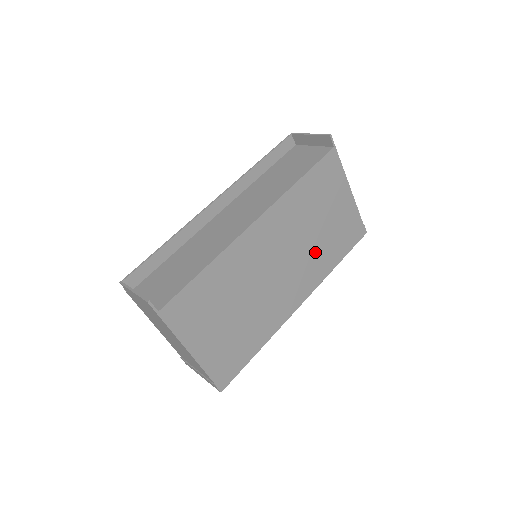
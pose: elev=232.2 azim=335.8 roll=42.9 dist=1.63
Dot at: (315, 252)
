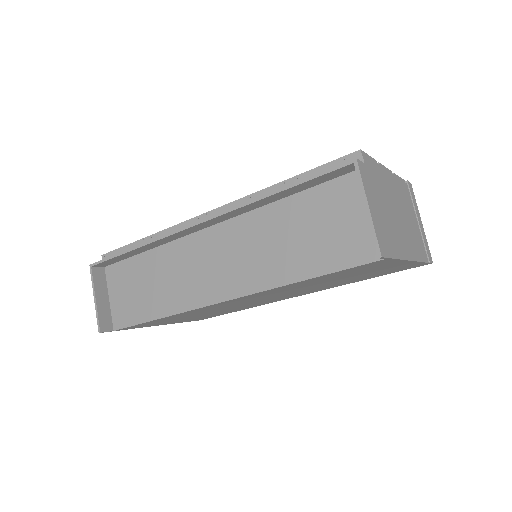
Dot at: (326, 285)
